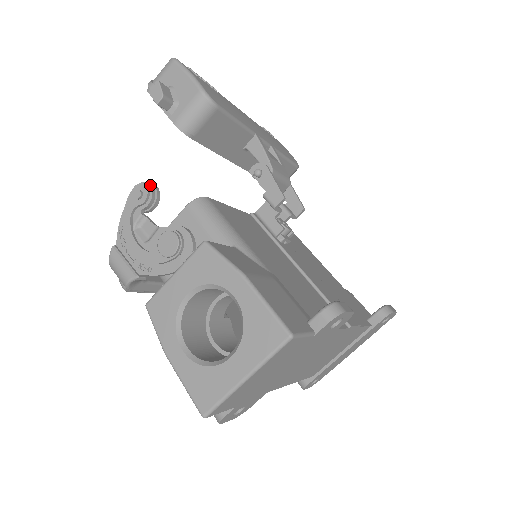
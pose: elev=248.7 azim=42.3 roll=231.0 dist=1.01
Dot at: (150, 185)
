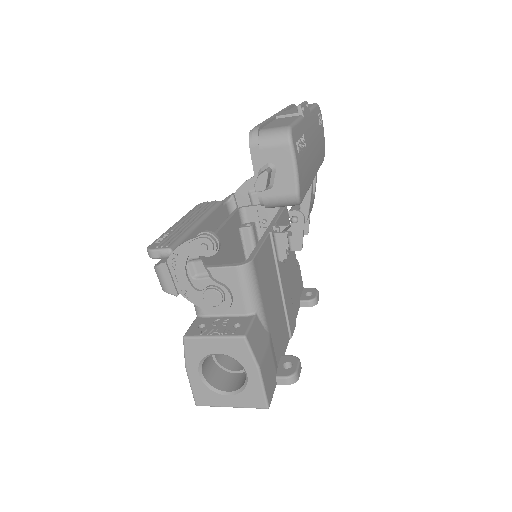
Dot at: (216, 244)
